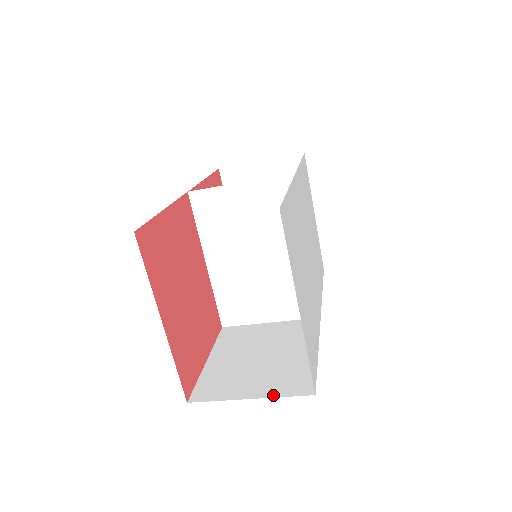
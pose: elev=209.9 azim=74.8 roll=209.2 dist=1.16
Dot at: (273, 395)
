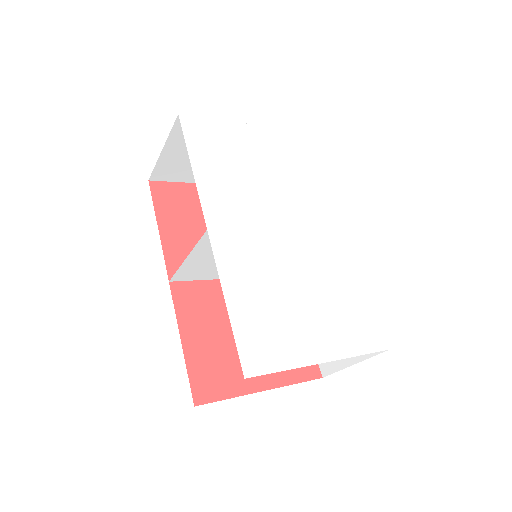
Dot at: (364, 357)
